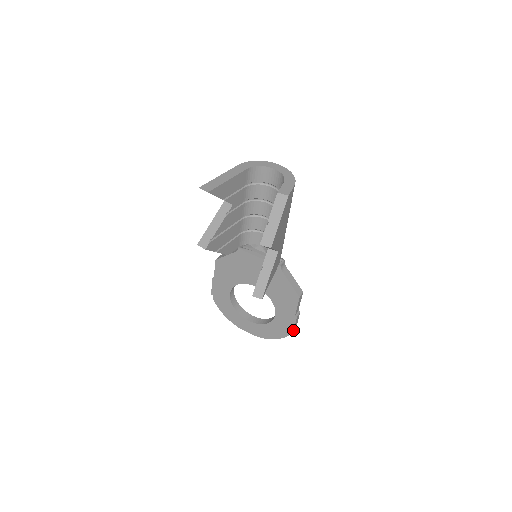
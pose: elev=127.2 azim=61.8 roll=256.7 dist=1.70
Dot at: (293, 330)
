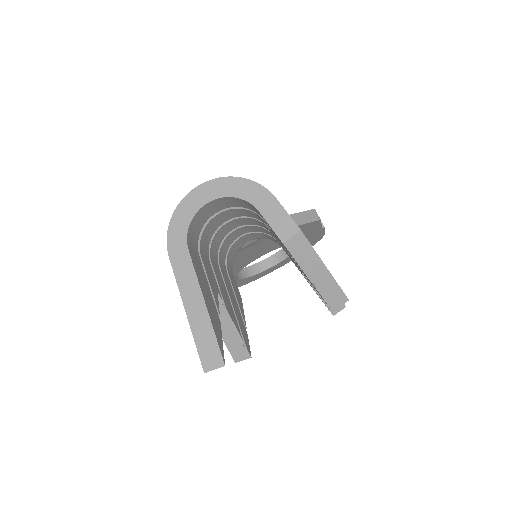
Dot at: occluded
